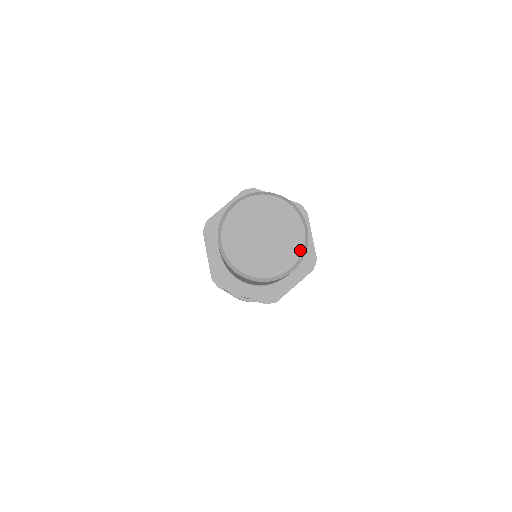
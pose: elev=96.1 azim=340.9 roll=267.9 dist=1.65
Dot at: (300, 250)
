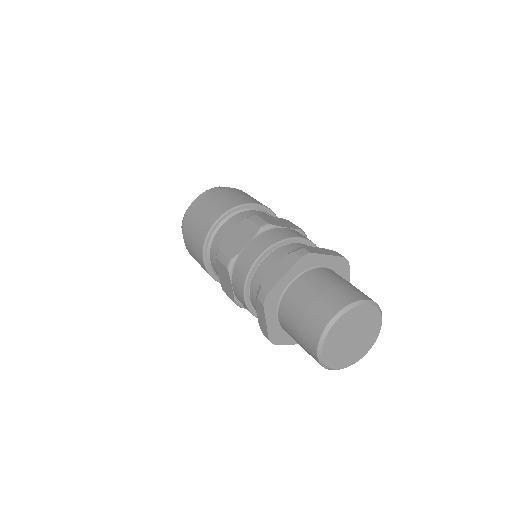
Dot at: (376, 338)
